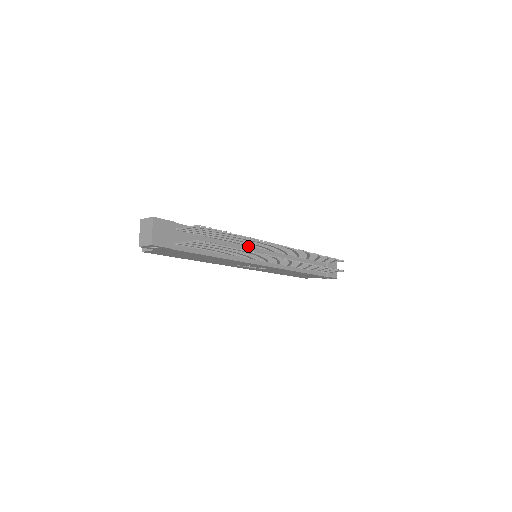
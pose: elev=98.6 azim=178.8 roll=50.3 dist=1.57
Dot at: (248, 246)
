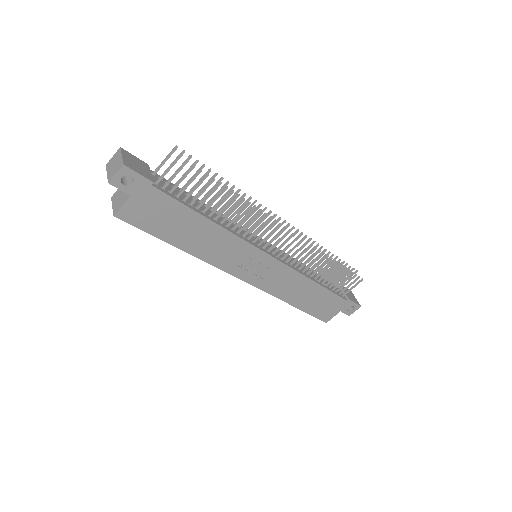
Dot at: (242, 230)
